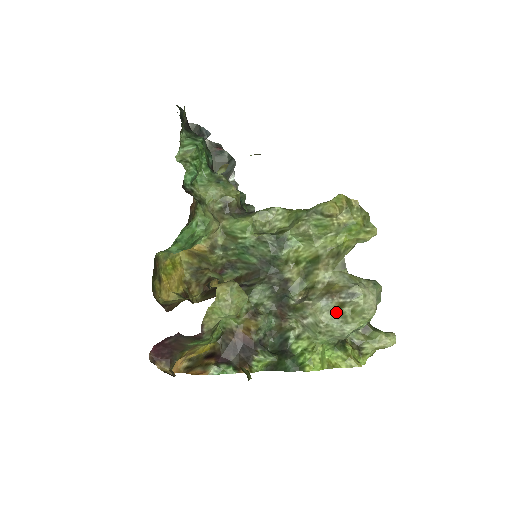
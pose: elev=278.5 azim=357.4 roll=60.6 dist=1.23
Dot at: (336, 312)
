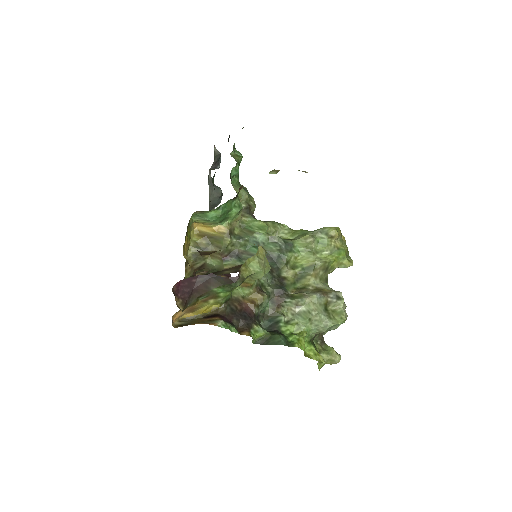
Dot at: (324, 307)
